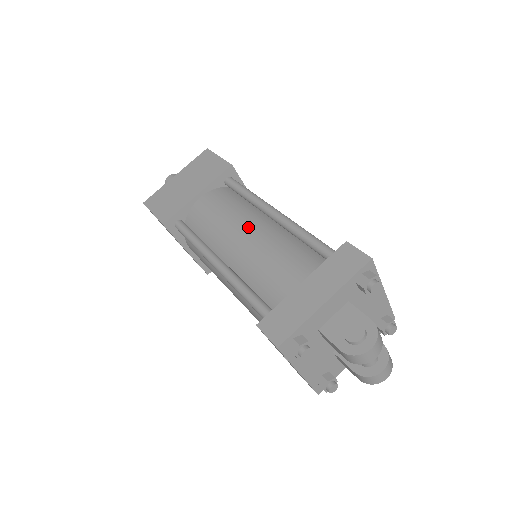
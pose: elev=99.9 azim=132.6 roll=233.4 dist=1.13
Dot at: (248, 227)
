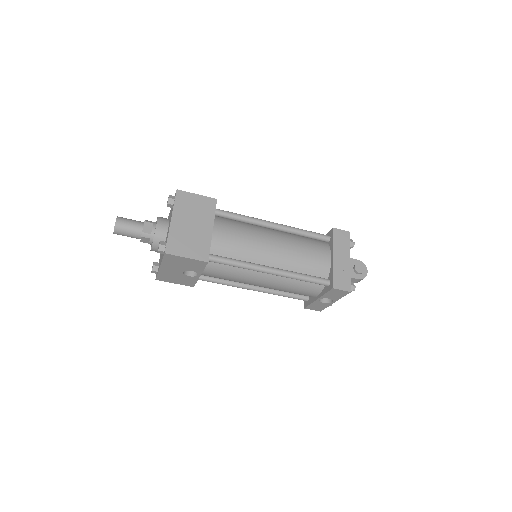
Dot at: (271, 240)
